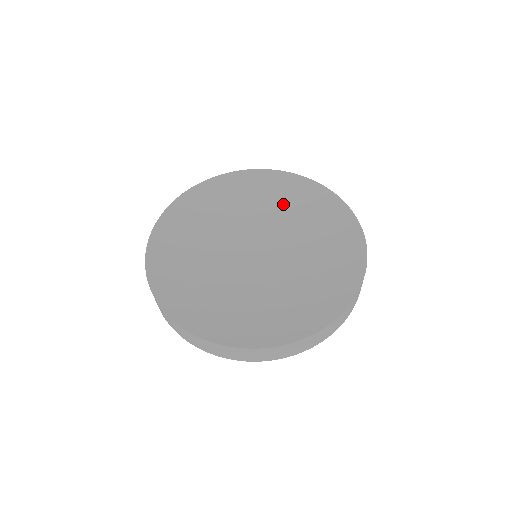
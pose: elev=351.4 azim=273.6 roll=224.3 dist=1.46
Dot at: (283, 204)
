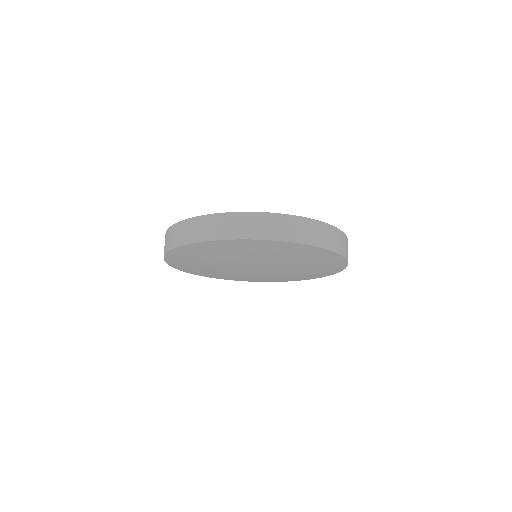
Dot at: occluded
